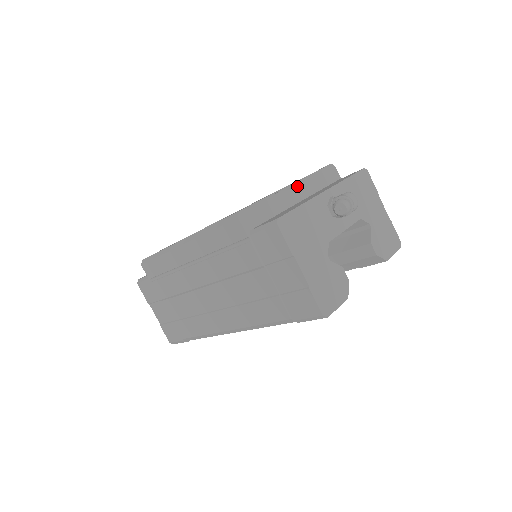
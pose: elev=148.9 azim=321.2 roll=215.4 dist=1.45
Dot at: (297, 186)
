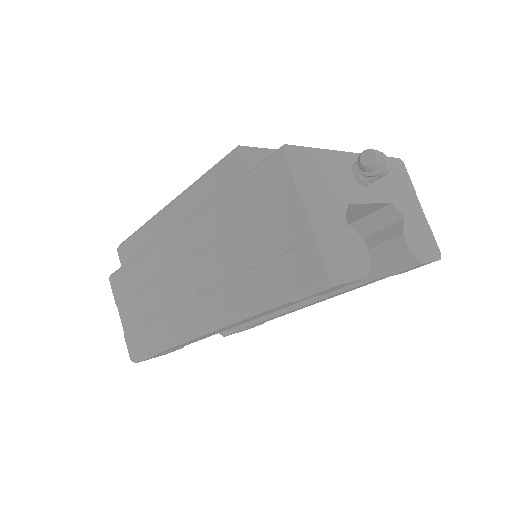
Dot at: occluded
